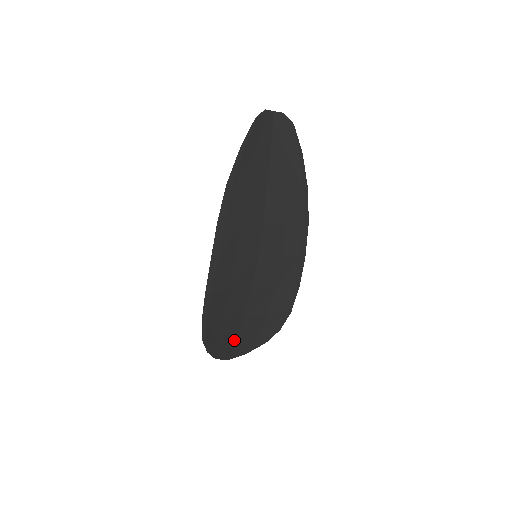
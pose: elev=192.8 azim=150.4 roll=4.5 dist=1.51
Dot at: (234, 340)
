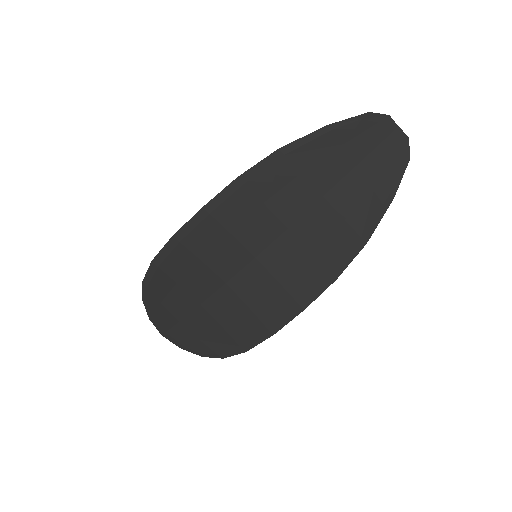
Dot at: (178, 320)
